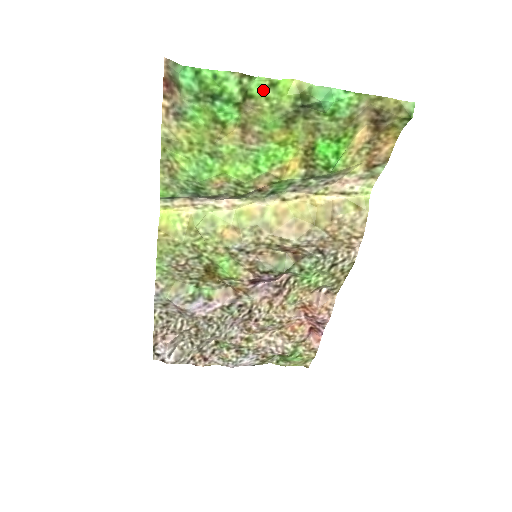
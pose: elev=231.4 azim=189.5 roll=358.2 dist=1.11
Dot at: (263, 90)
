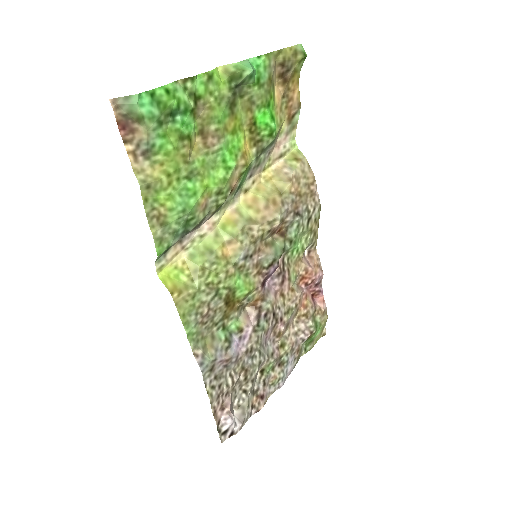
Dot at: (205, 86)
